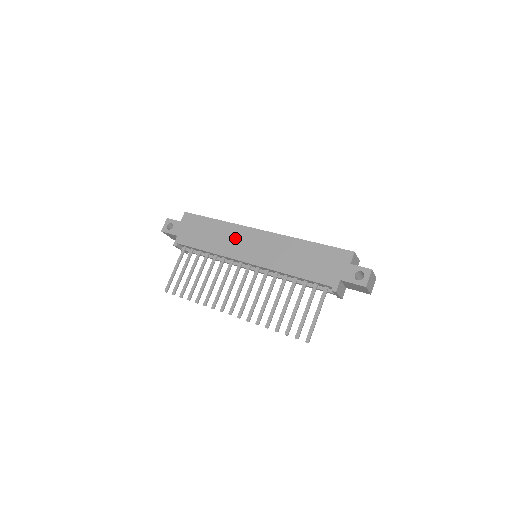
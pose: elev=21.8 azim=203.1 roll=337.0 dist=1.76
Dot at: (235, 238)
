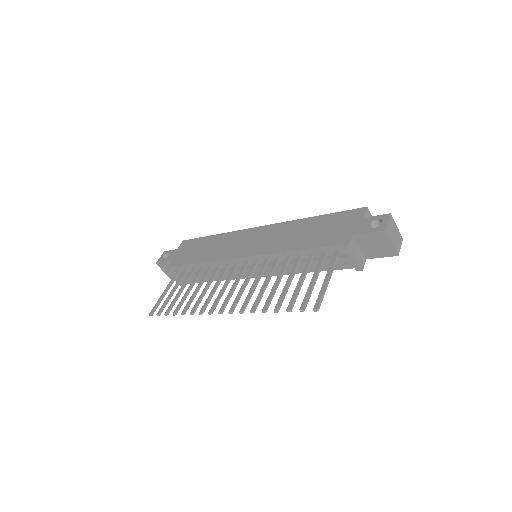
Dot at: (232, 242)
